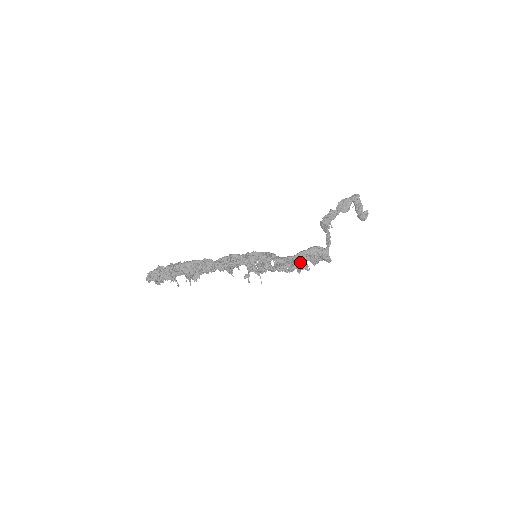
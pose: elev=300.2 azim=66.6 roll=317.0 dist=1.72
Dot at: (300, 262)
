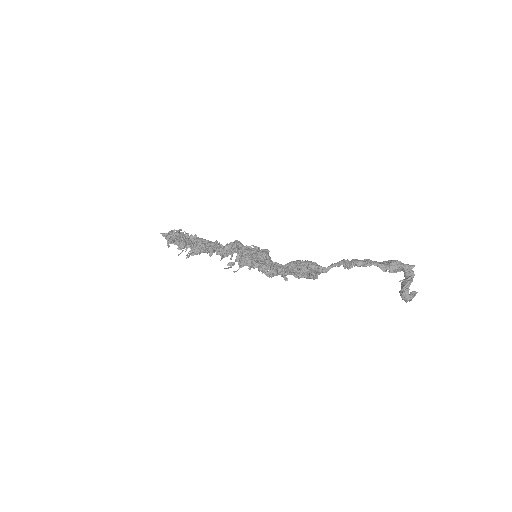
Dot at: occluded
